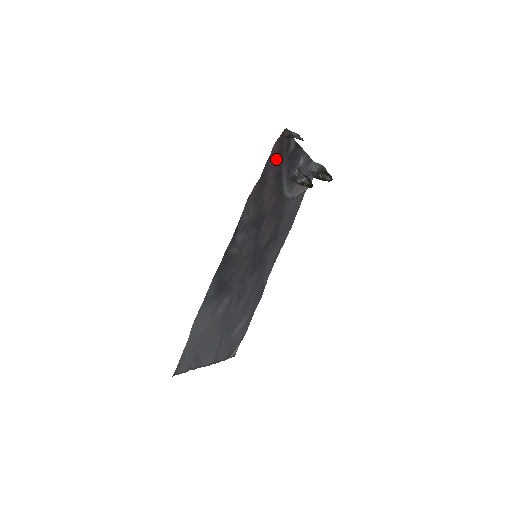
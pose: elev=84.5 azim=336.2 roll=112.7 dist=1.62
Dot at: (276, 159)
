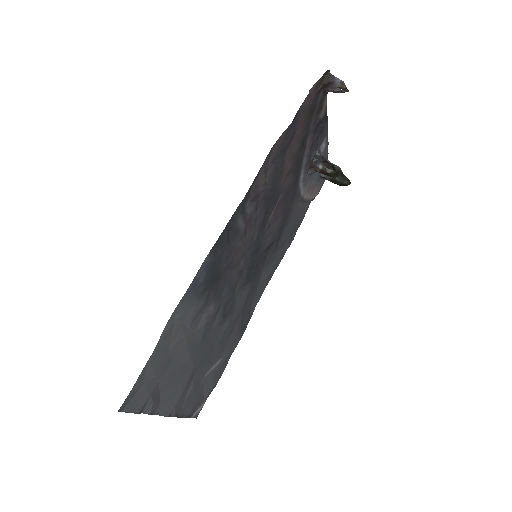
Dot at: (307, 114)
